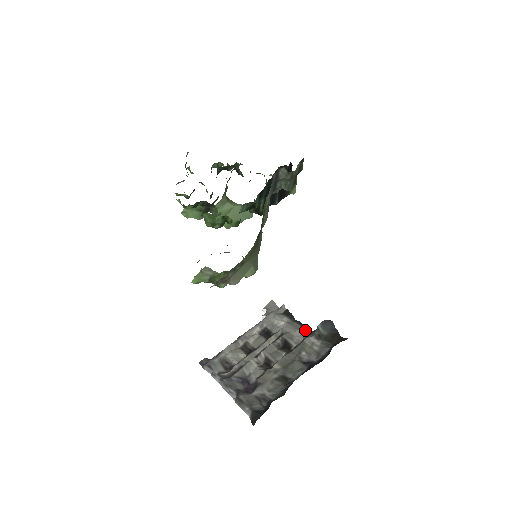
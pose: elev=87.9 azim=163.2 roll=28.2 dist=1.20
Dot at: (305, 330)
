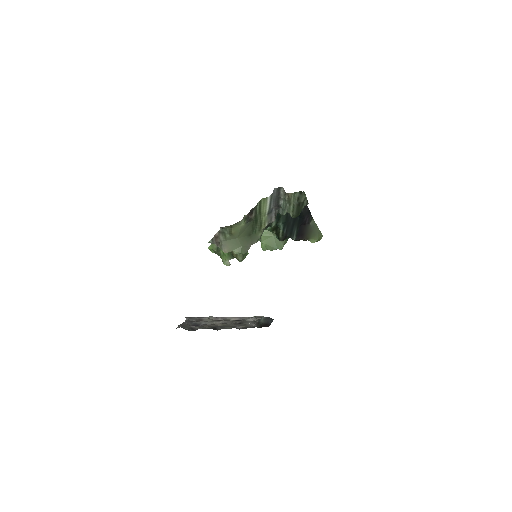
Dot at: occluded
